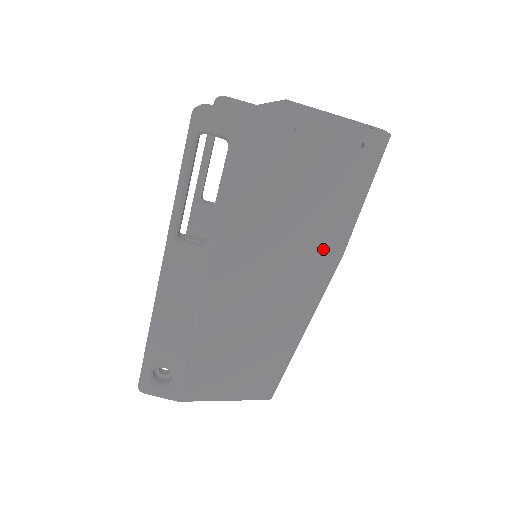
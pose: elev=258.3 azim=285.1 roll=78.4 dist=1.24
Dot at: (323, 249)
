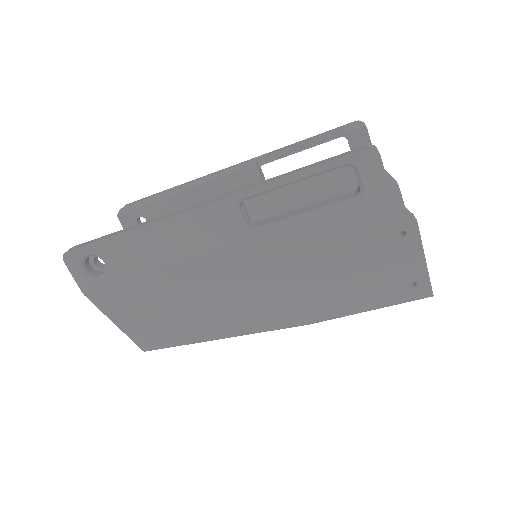
Dot at: (308, 310)
